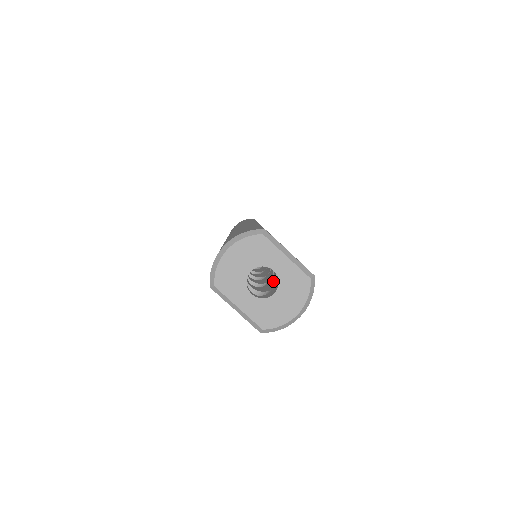
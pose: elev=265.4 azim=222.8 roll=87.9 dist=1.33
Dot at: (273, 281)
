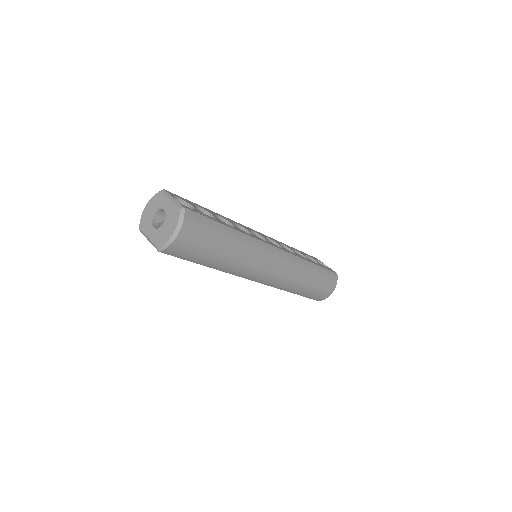
Dot at: occluded
